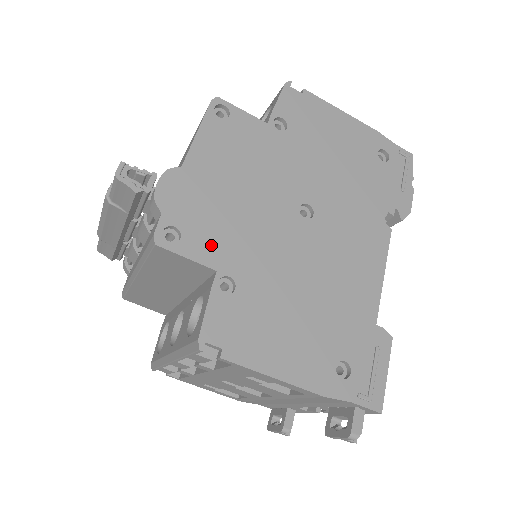
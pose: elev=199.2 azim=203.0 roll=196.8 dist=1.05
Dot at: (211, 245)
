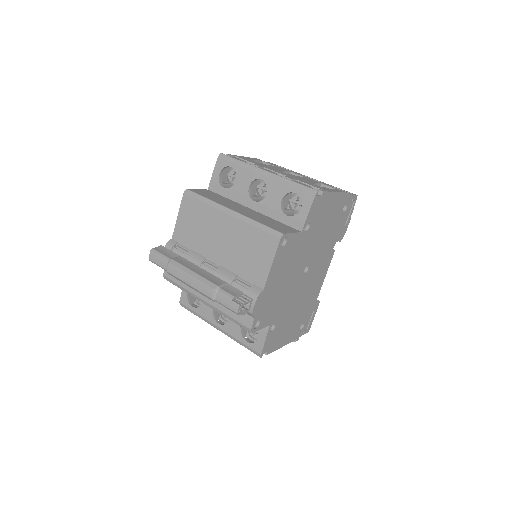
Dot at: (270, 316)
